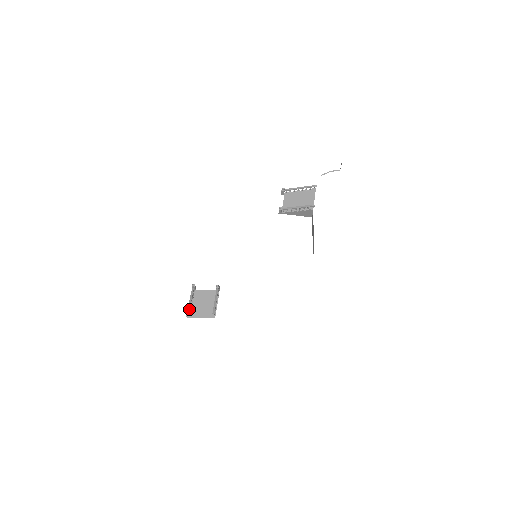
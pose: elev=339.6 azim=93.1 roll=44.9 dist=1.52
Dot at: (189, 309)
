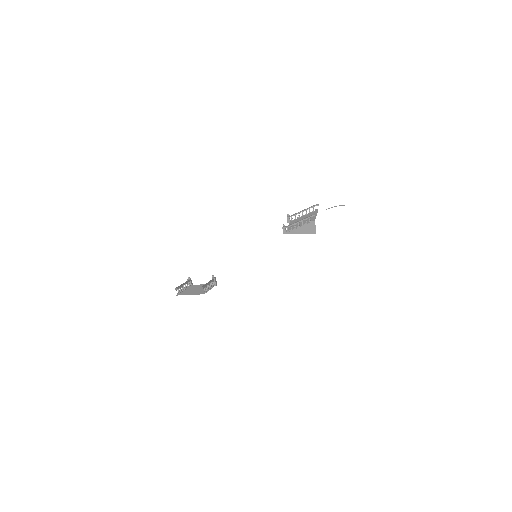
Dot at: (179, 287)
